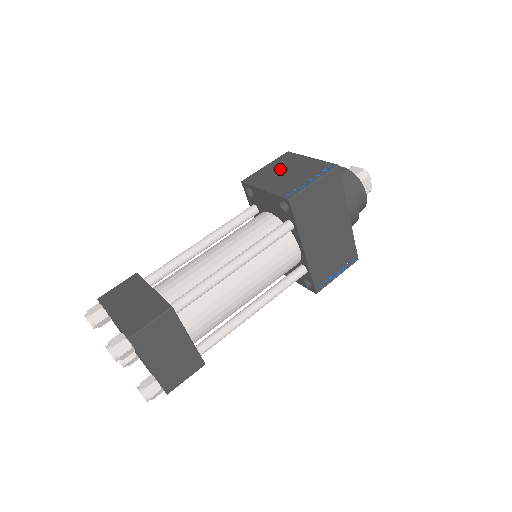
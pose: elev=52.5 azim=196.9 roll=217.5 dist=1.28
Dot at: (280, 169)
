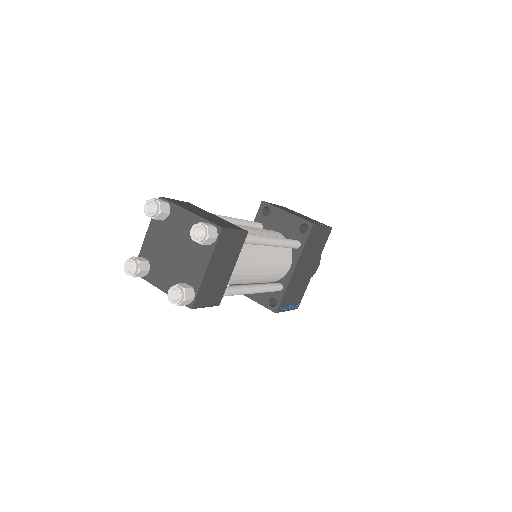
Dot at: (289, 210)
